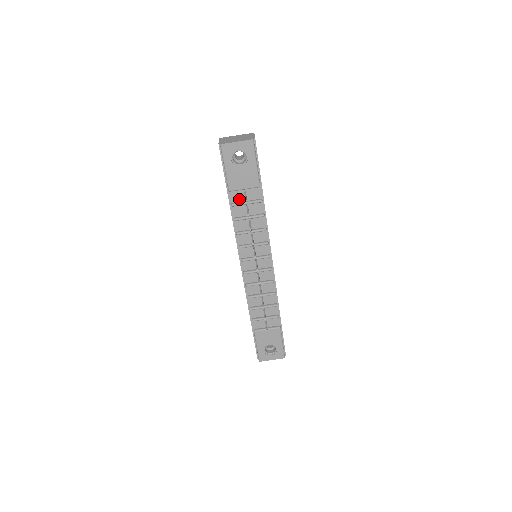
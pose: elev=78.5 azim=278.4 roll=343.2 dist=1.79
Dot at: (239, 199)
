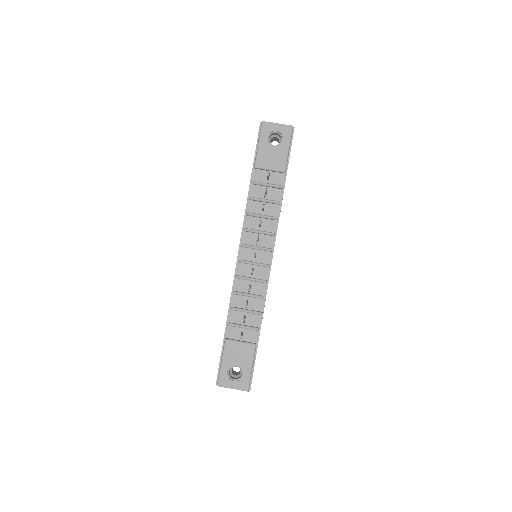
Dot at: (261, 179)
